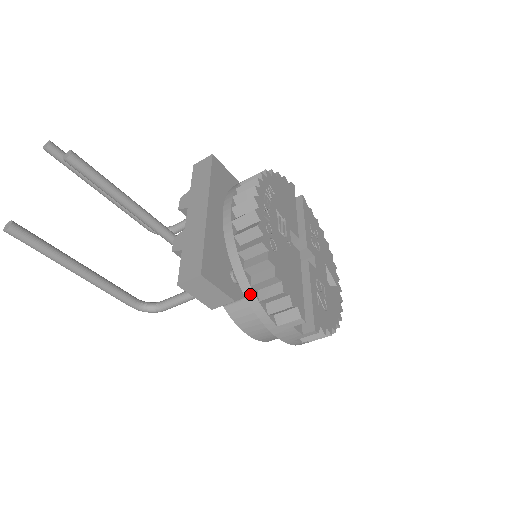
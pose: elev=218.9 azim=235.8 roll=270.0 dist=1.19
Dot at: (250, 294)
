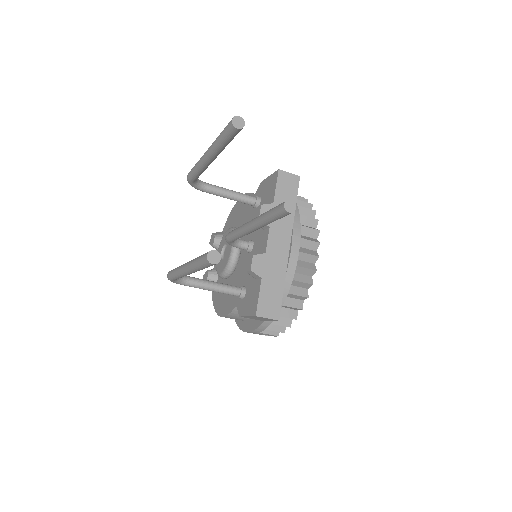
Dot at: occluded
